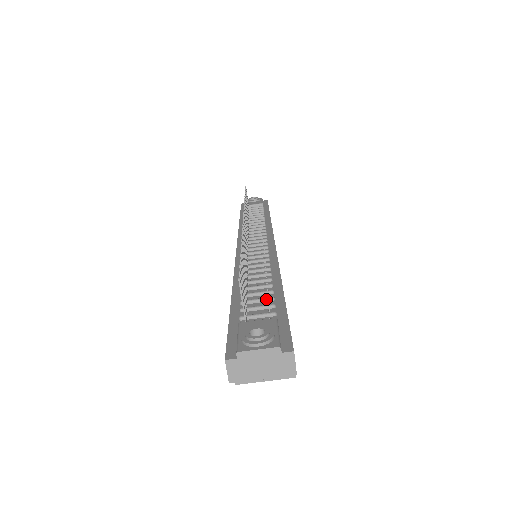
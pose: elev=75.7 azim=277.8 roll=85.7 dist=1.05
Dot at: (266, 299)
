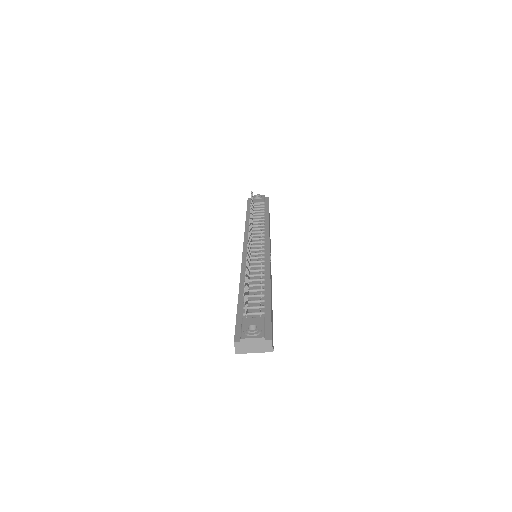
Dot at: (259, 301)
